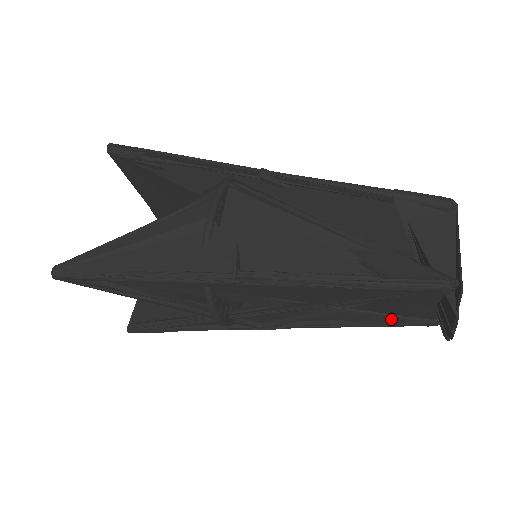
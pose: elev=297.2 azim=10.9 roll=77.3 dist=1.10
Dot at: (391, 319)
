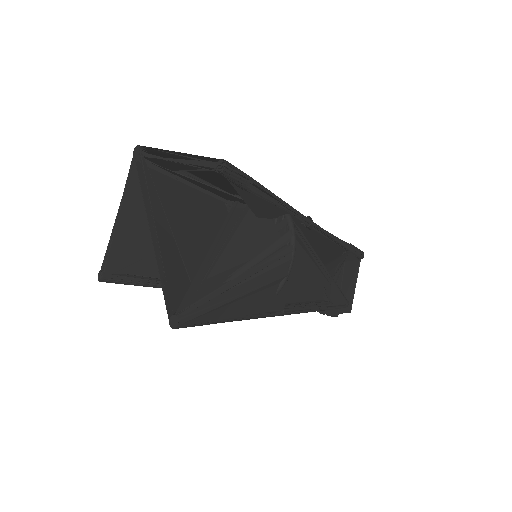
Dot at: occluded
